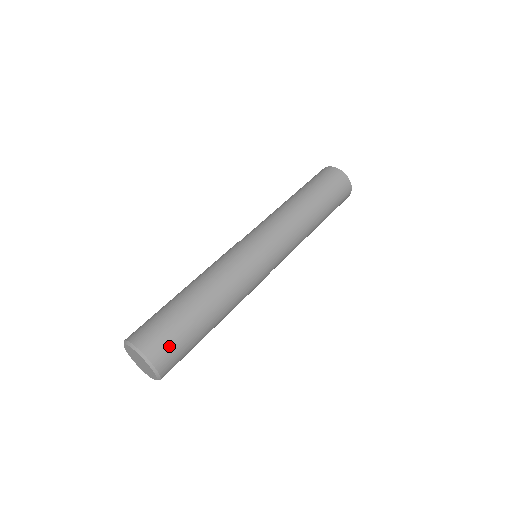
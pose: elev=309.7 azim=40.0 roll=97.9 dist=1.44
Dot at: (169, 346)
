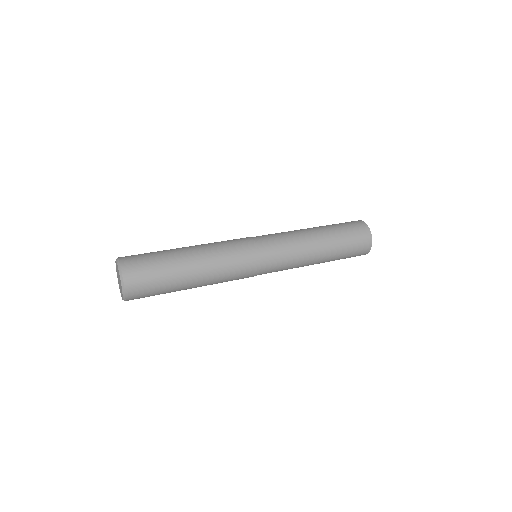
Dot at: (143, 275)
